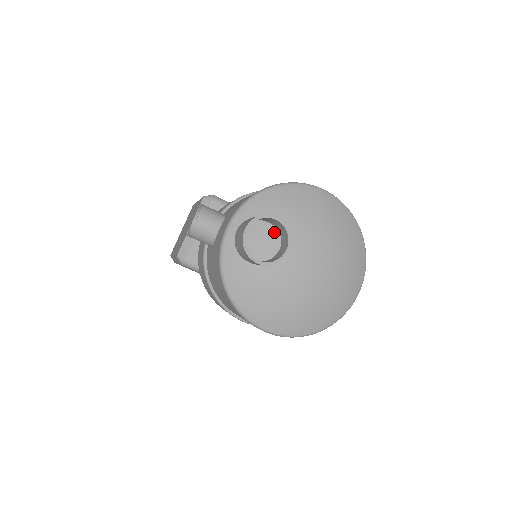
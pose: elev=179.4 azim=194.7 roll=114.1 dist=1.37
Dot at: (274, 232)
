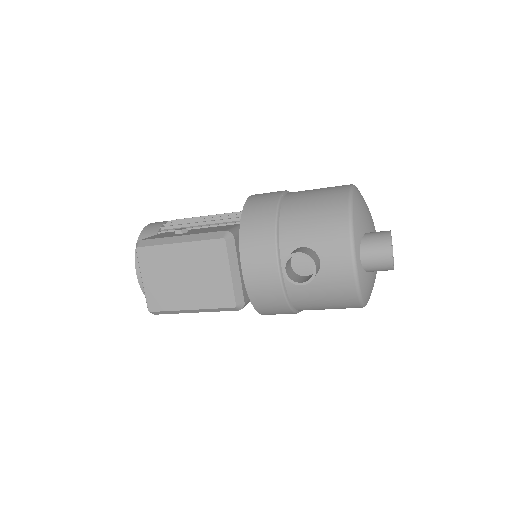
Dot at: occluded
